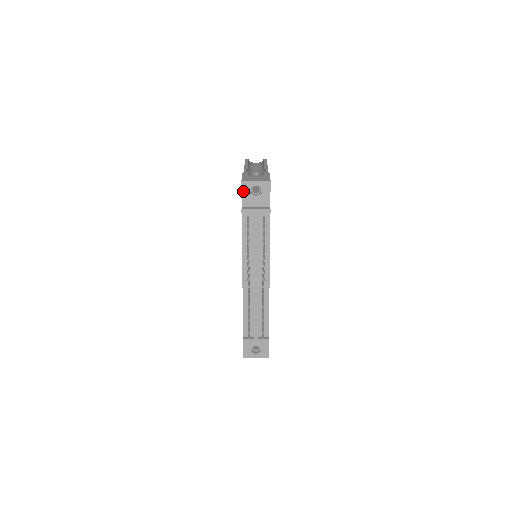
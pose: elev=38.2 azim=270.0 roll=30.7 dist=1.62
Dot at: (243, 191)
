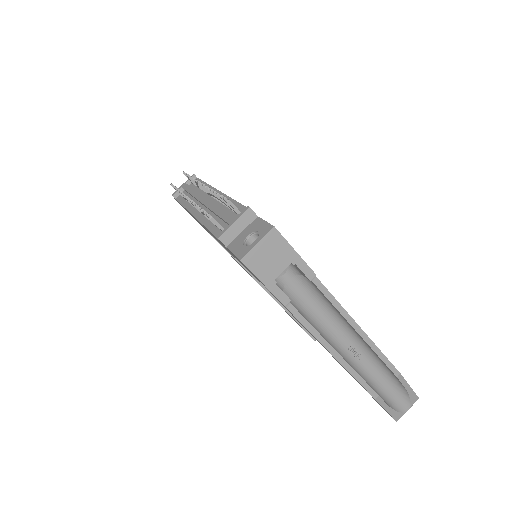
Dot at: occluded
